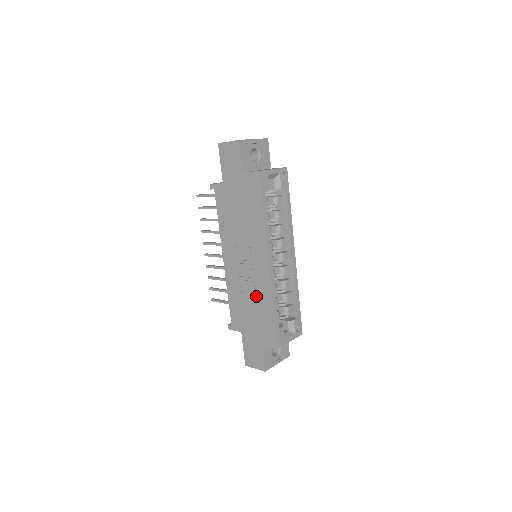
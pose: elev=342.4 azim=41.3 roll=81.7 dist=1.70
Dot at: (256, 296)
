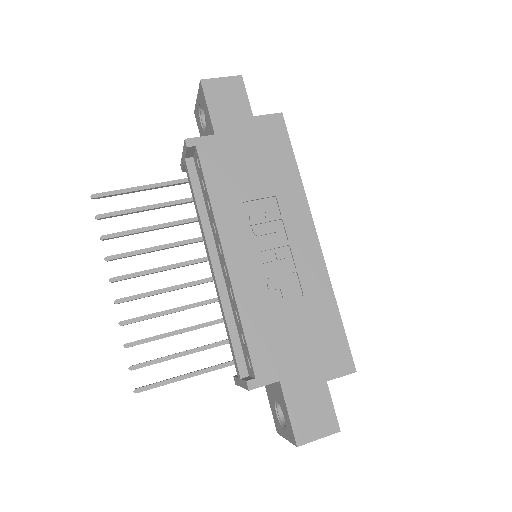
Dot at: (303, 297)
